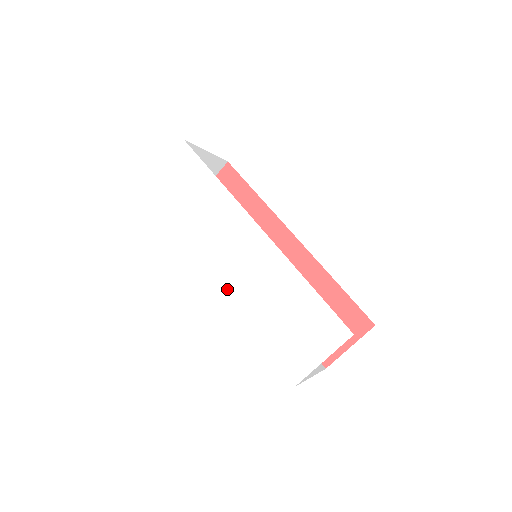
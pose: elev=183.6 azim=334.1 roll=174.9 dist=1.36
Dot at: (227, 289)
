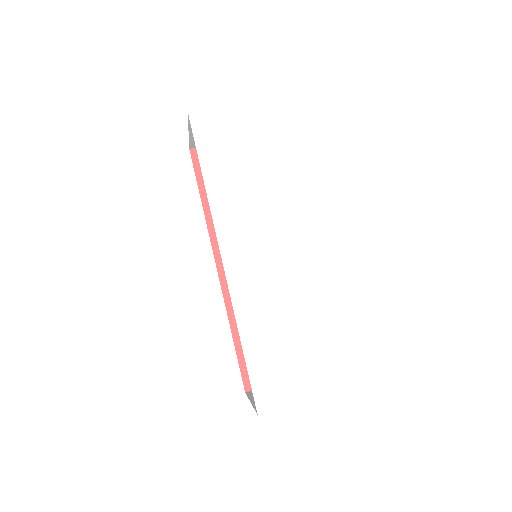
Dot at: (235, 281)
